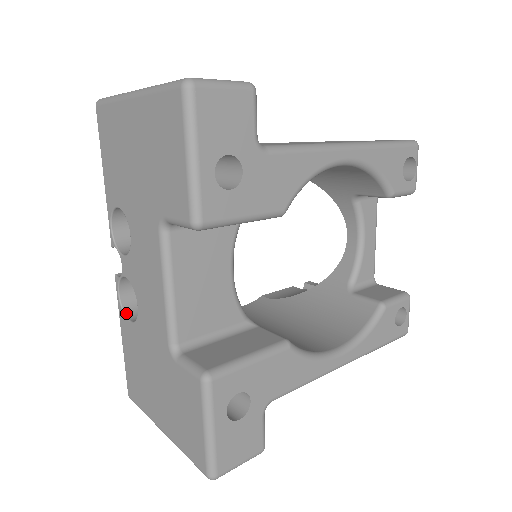
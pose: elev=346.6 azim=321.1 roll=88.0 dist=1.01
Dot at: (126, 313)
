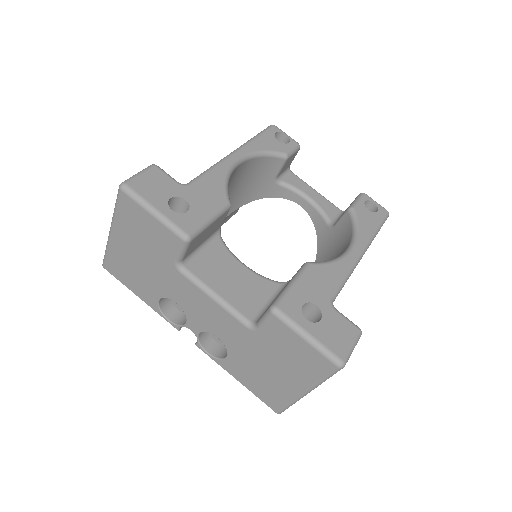
Dot at: (221, 358)
